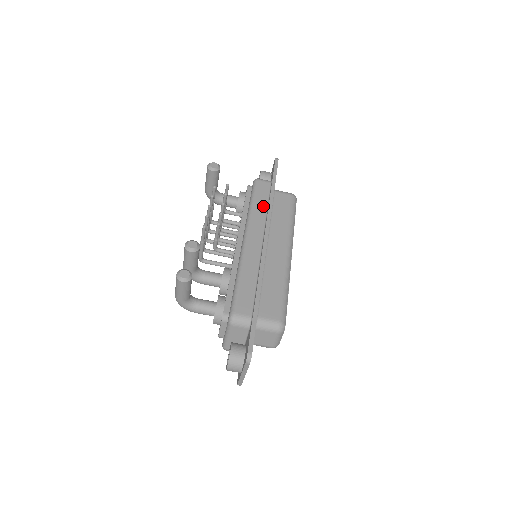
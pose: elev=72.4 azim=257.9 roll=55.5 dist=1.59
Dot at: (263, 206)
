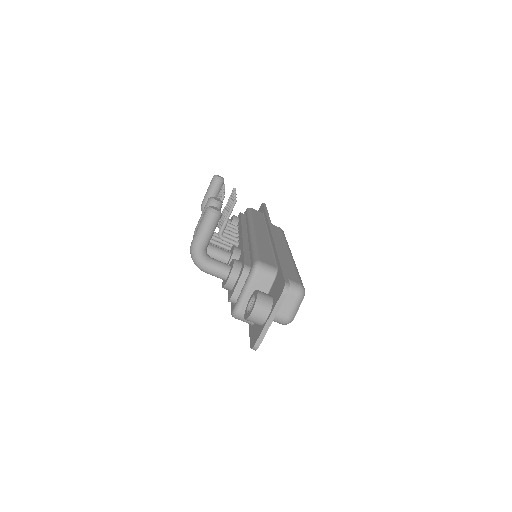
Dot at: (261, 220)
